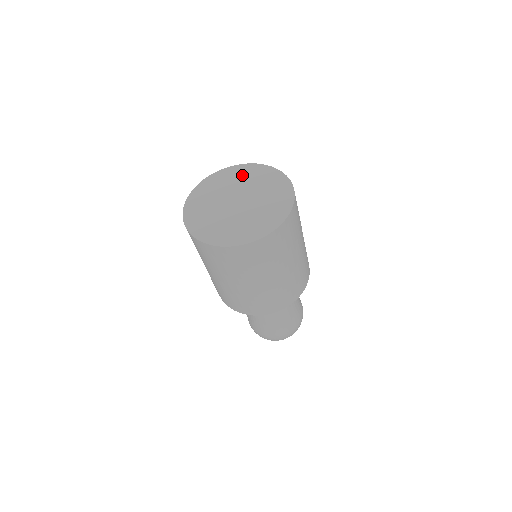
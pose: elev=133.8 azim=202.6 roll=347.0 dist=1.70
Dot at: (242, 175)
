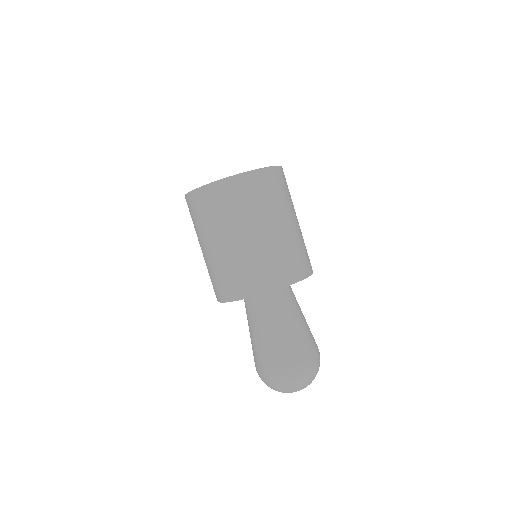
Dot at: occluded
